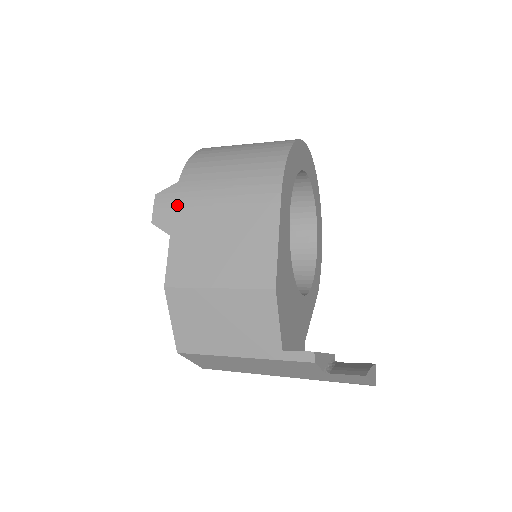
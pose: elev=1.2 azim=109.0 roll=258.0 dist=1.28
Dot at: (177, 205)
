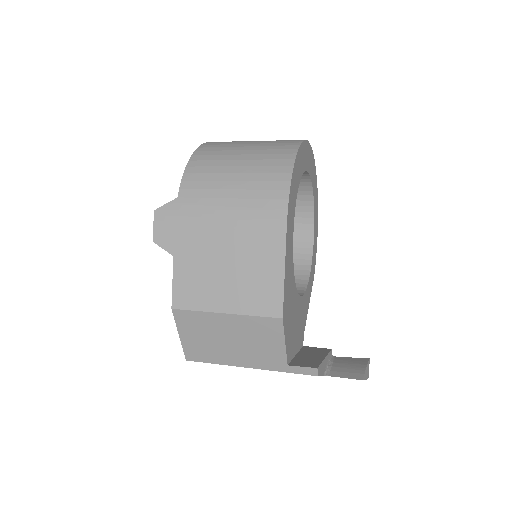
Dot at: (178, 224)
